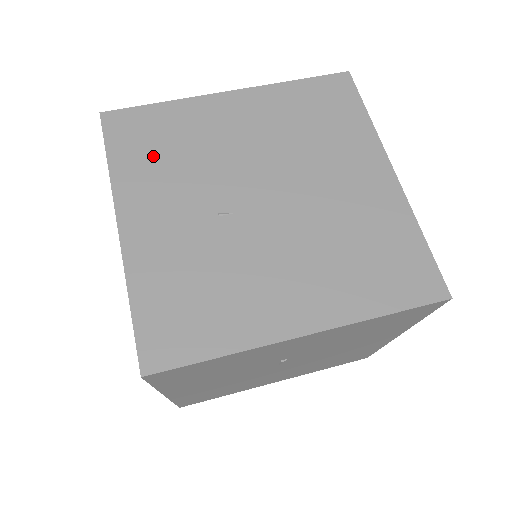
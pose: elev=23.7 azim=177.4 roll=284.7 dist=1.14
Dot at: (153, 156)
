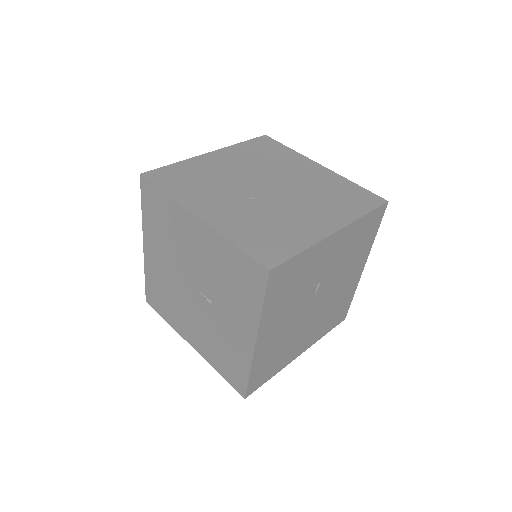
Dot at: (190, 185)
